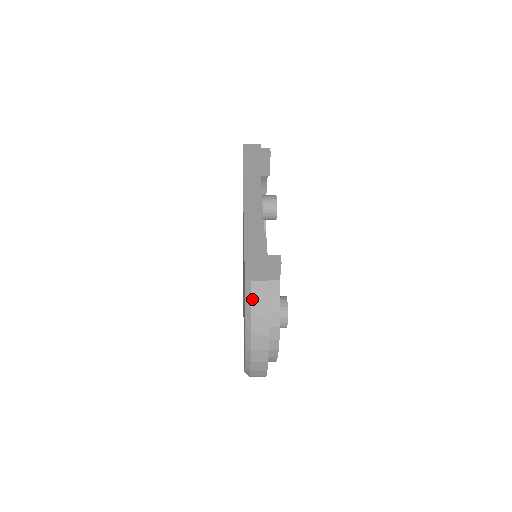
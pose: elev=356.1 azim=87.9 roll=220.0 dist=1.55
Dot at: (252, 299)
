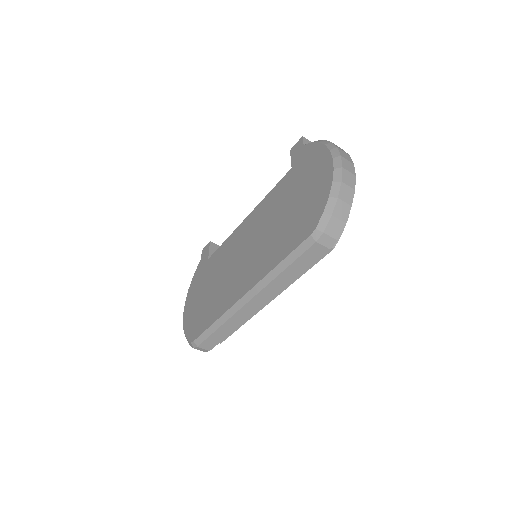
Dot at: occluded
